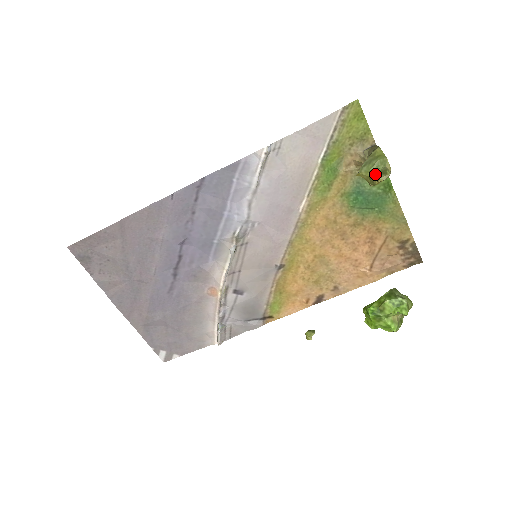
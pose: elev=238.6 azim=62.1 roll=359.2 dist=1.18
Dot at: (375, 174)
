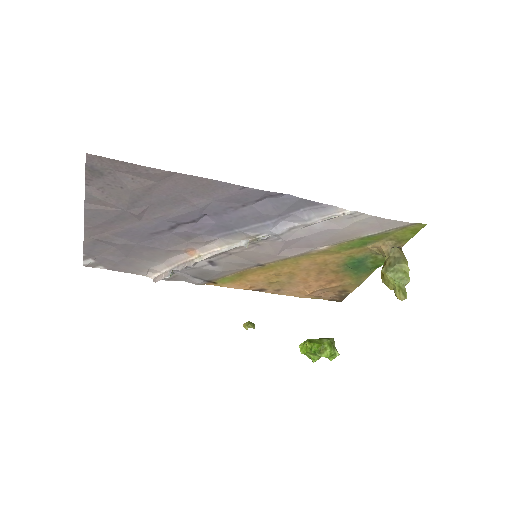
Dot at: (397, 288)
